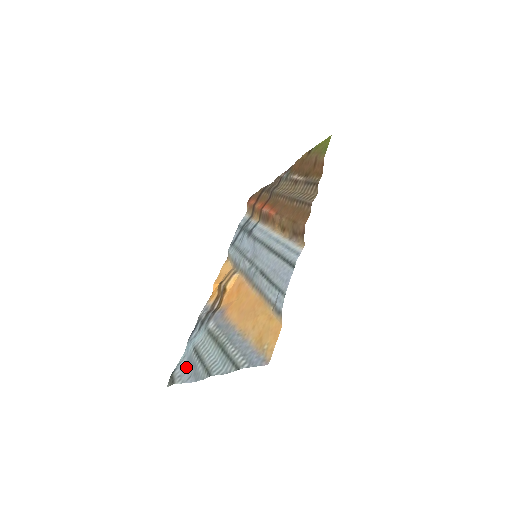
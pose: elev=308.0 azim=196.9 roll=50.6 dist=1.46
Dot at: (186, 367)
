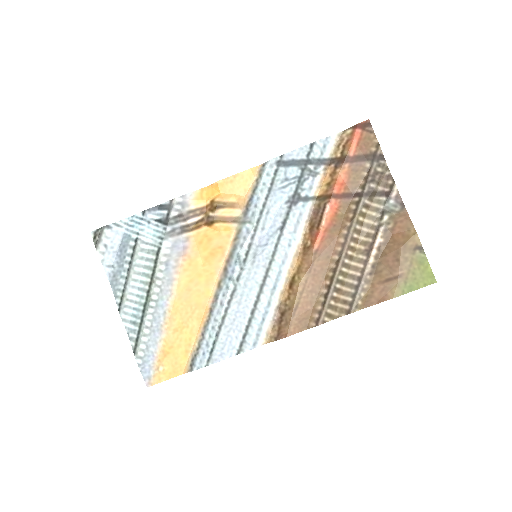
Dot at: (117, 245)
